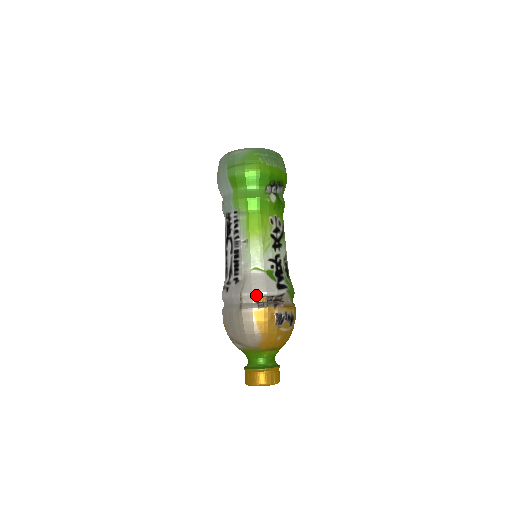
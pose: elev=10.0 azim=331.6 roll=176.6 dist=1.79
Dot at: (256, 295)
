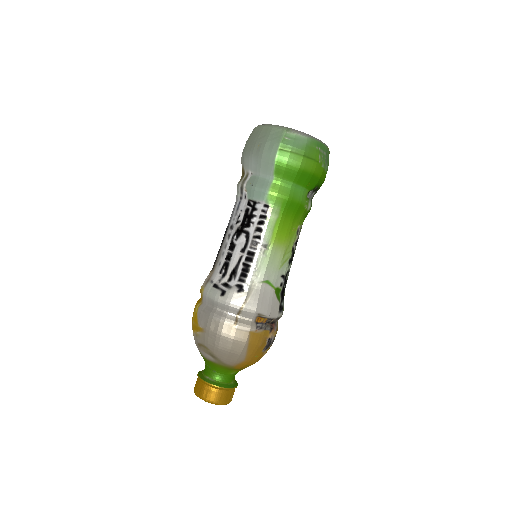
Dot at: (259, 315)
